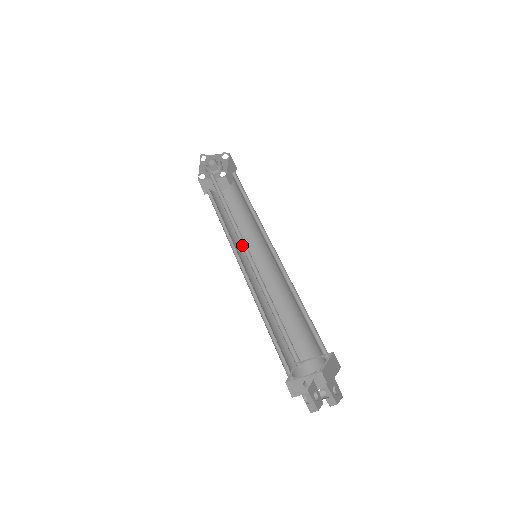
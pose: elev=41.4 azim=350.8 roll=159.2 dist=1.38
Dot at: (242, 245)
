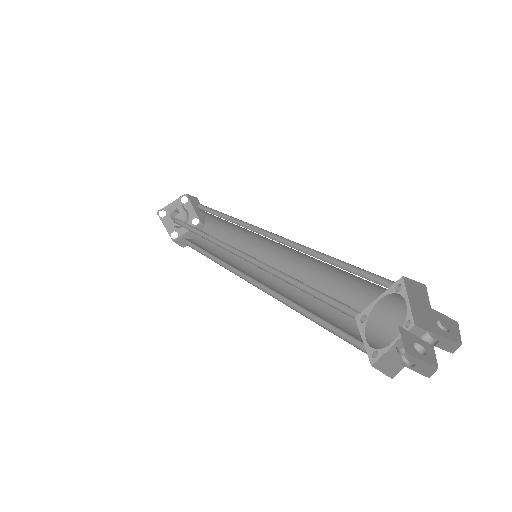
Dot at: (231, 252)
